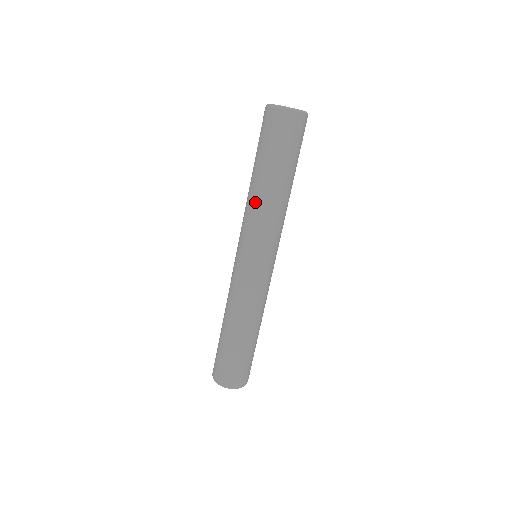
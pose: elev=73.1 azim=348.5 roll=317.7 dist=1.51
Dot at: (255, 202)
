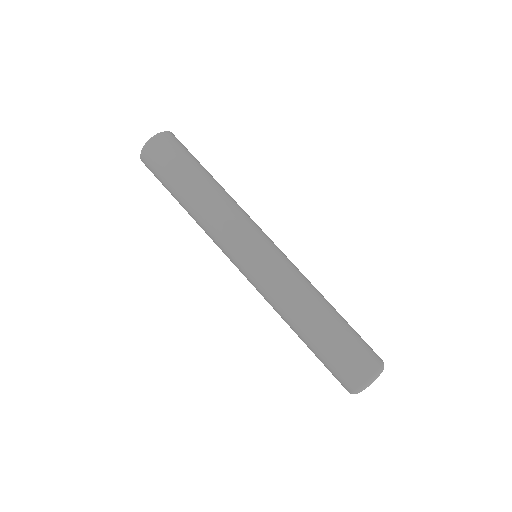
Dot at: (208, 210)
